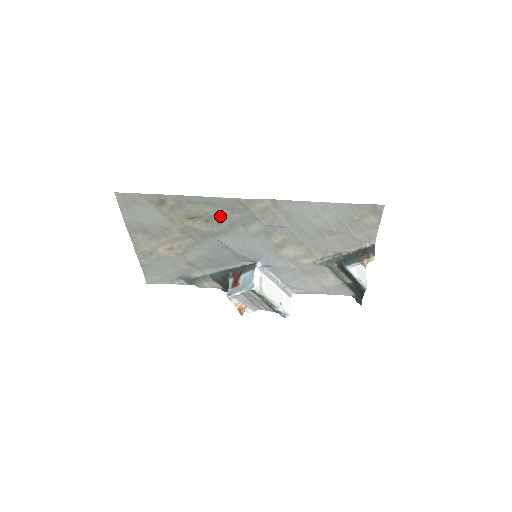
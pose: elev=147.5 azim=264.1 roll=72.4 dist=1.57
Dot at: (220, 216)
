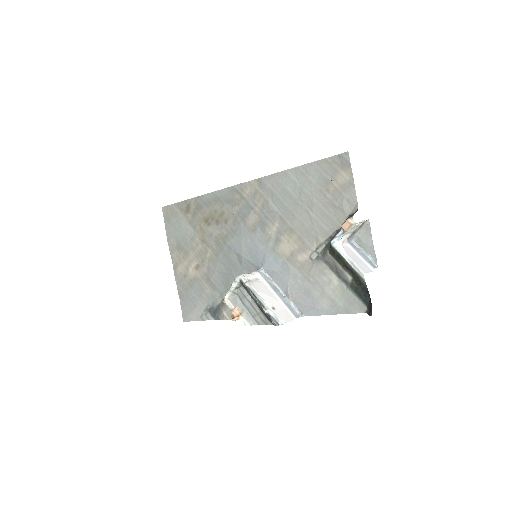
Dot at: (225, 213)
